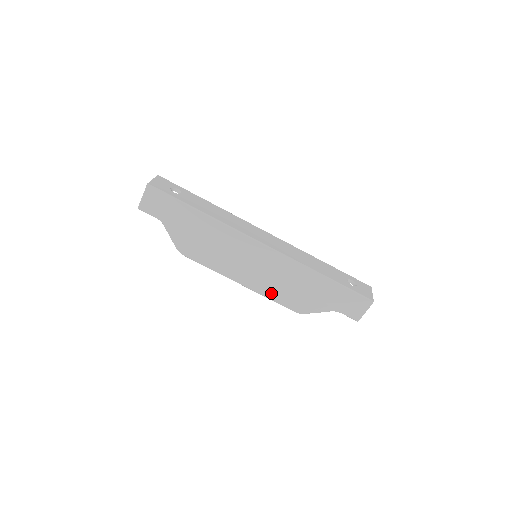
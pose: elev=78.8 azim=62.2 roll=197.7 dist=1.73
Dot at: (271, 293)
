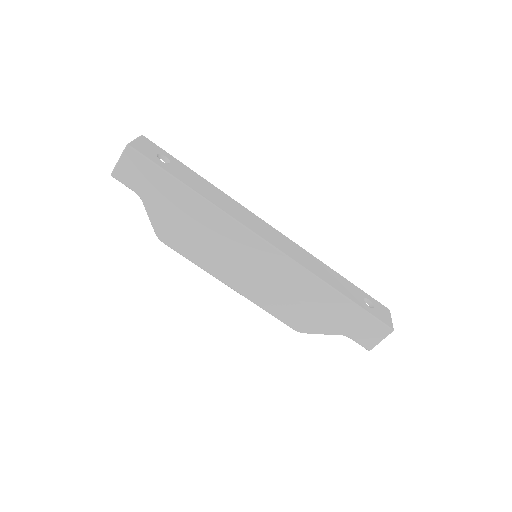
Dot at: (268, 304)
